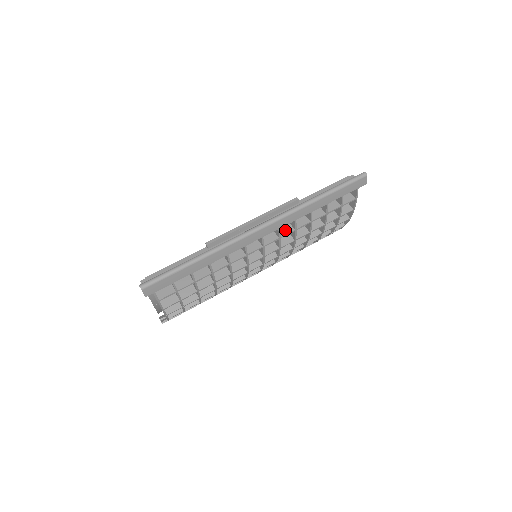
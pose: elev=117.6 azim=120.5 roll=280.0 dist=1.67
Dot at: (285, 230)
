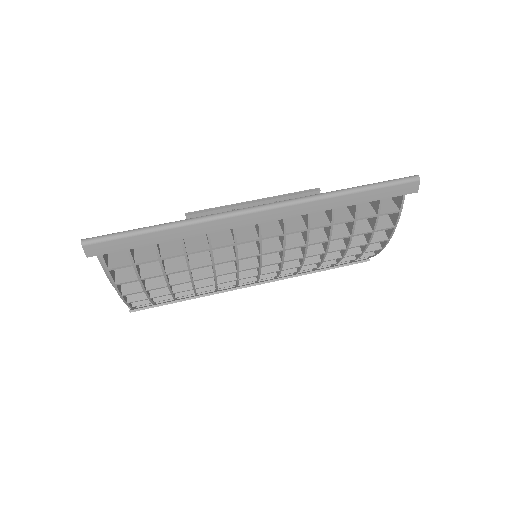
Dot at: (294, 226)
